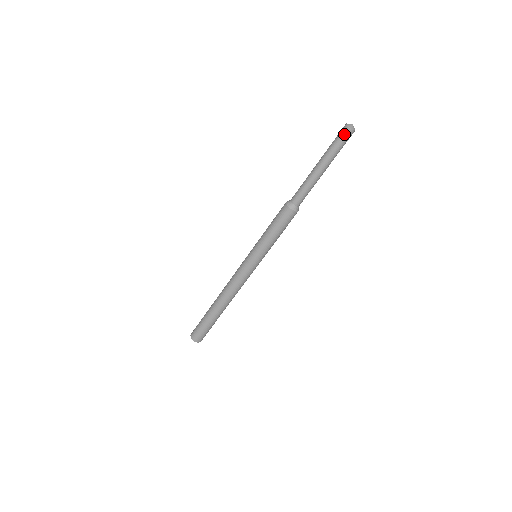
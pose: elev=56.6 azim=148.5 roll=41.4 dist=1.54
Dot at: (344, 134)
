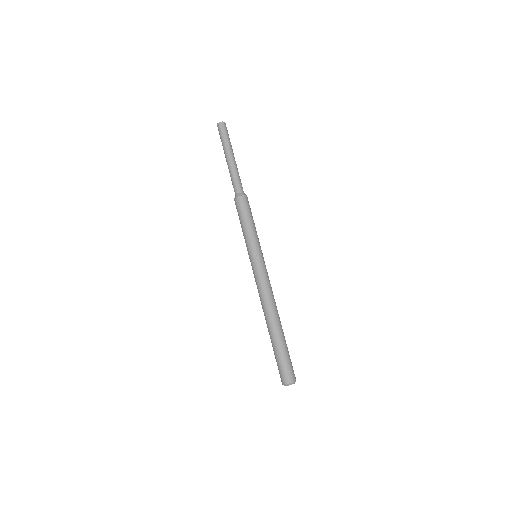
Dot at: (219, 130)
